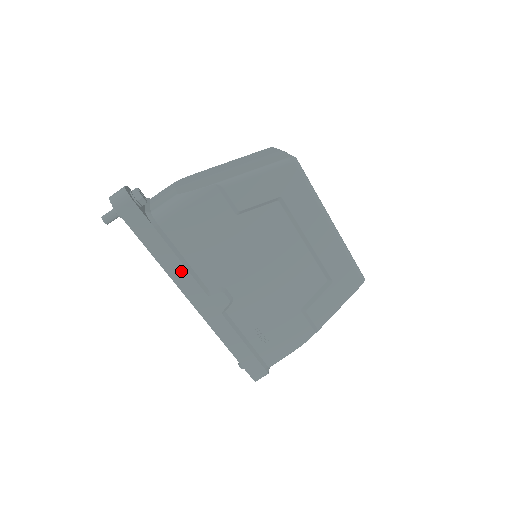
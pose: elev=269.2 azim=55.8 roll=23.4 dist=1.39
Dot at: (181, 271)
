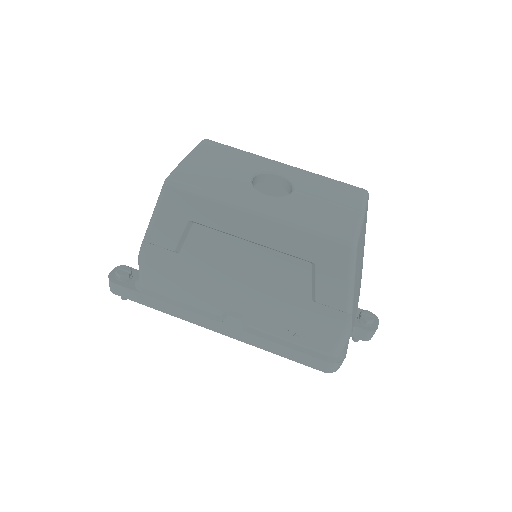
Dot at: (186, 313)
